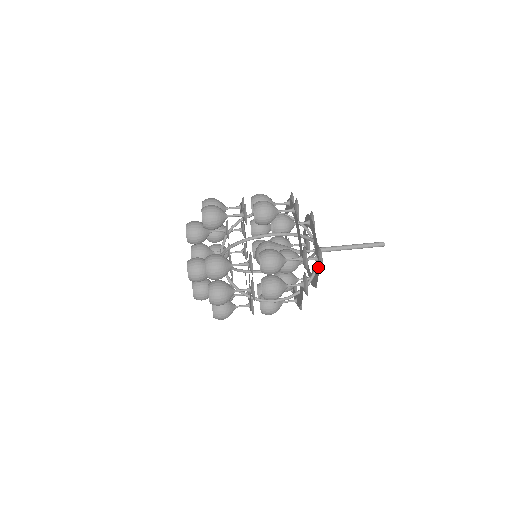
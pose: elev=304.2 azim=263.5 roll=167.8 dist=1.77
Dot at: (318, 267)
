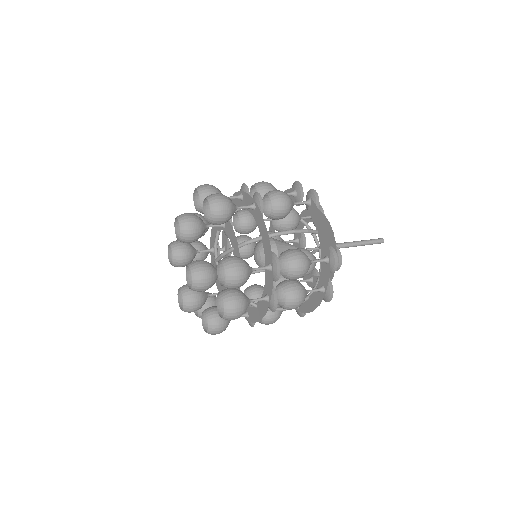
Dot at: occluded
